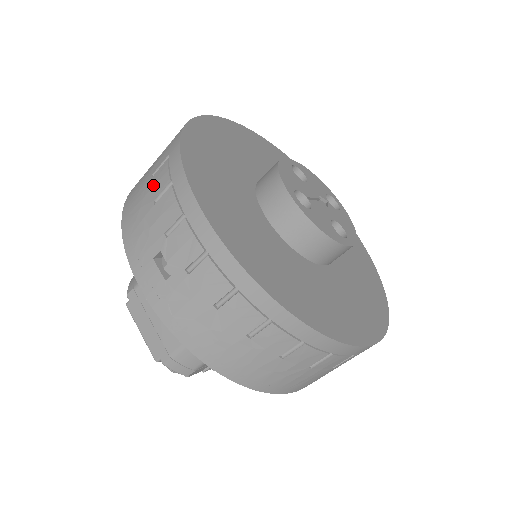
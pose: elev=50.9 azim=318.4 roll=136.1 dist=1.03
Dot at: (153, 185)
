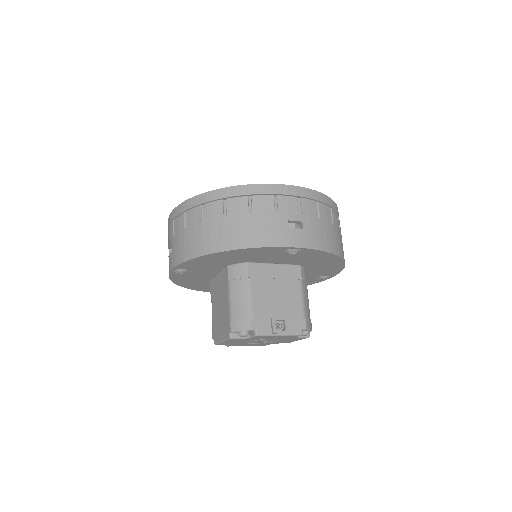
Dot at: occluded
